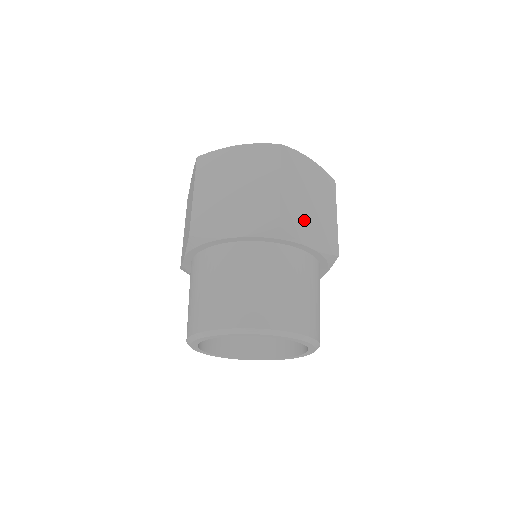
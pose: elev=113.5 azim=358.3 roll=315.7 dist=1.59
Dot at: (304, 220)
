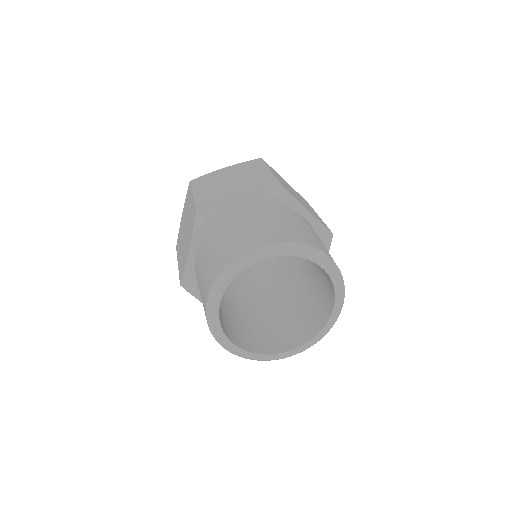
Dot at: (226, 193)
